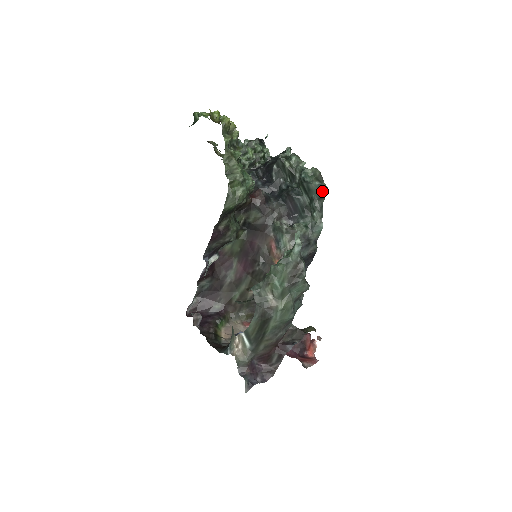
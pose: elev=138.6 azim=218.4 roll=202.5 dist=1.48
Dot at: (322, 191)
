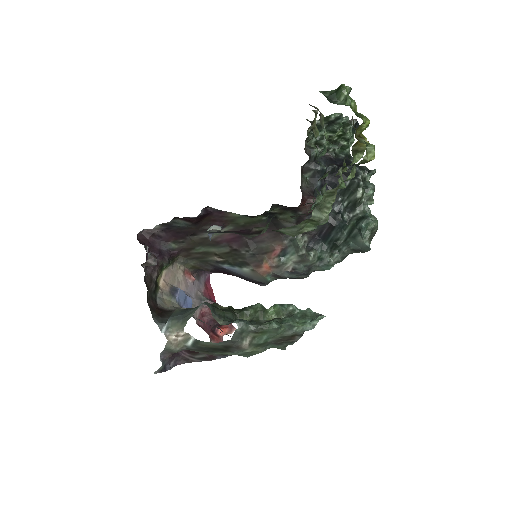
Dot at: (363, 249)
